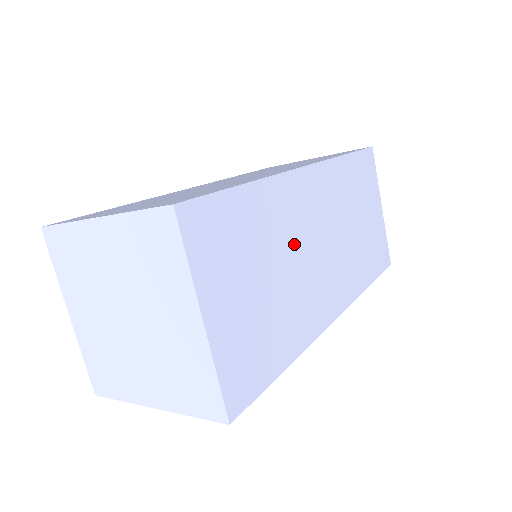
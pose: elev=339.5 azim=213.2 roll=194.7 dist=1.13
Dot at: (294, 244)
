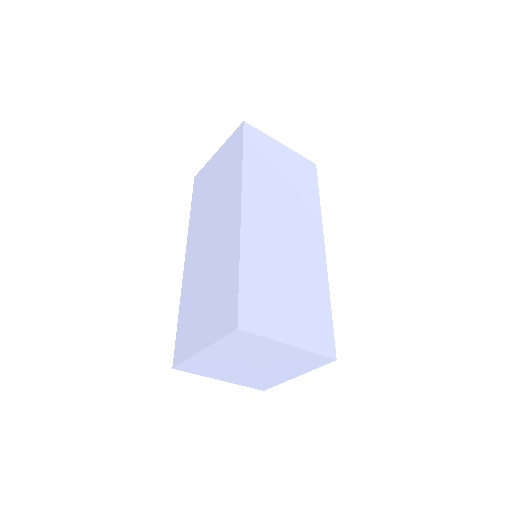
Dot at: (278, 253)
